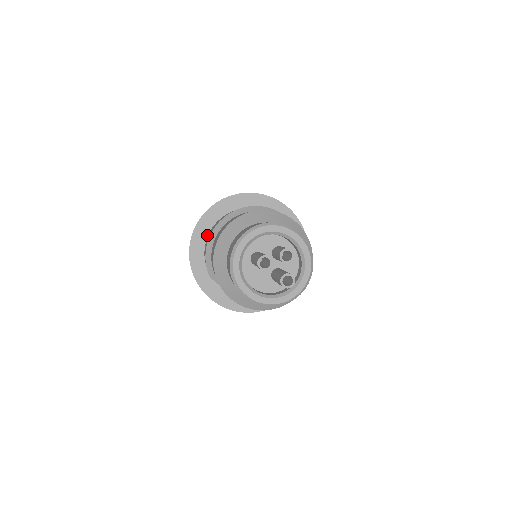
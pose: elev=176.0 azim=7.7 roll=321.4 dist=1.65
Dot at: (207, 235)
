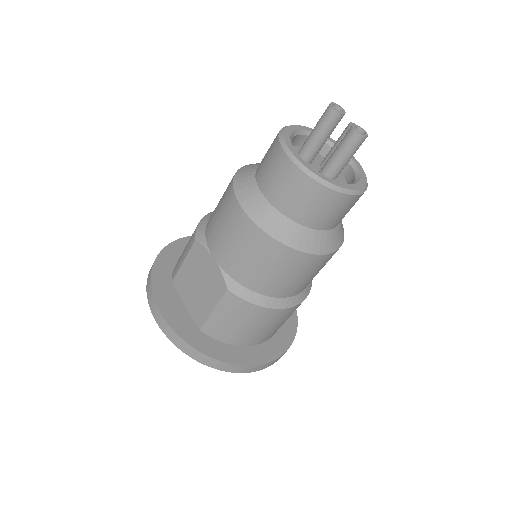
Dot at: occluded
